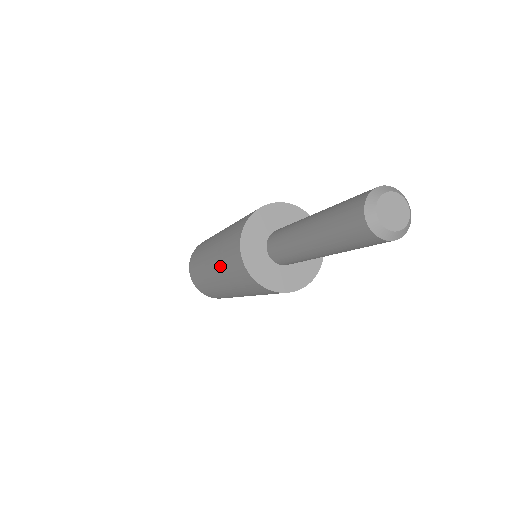
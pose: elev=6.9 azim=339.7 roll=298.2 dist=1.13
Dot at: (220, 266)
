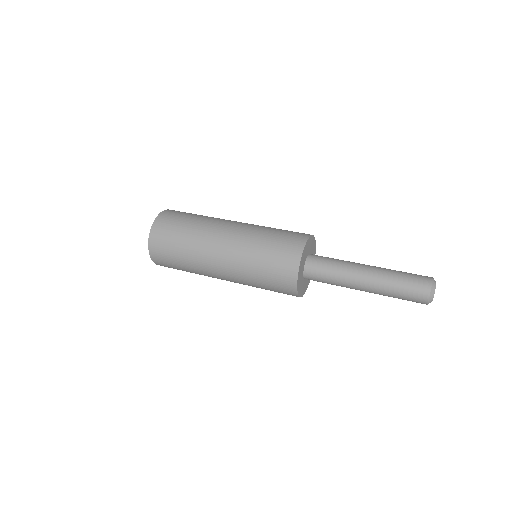
Dot at: occluded
